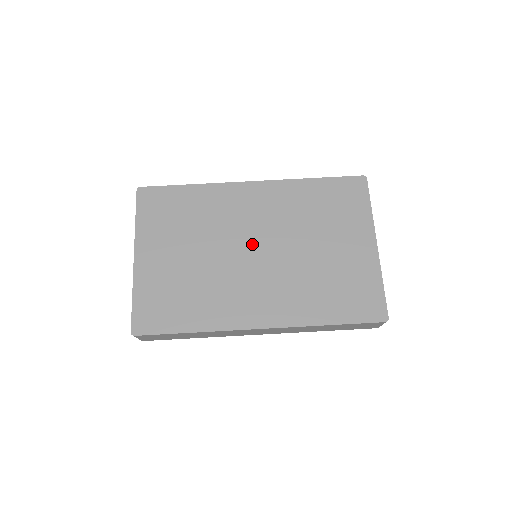
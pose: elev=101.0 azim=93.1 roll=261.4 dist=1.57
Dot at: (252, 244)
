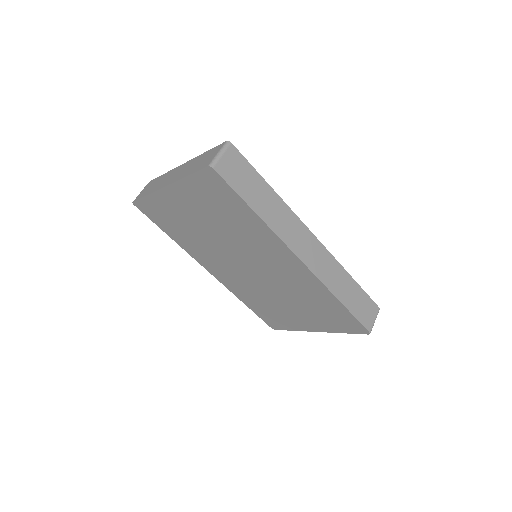
Dot at: (251, 265)
